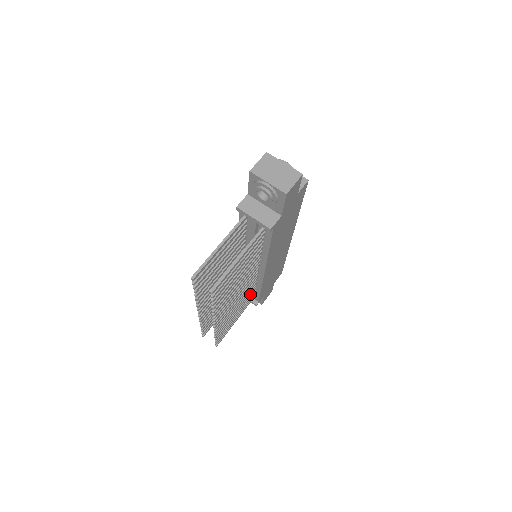
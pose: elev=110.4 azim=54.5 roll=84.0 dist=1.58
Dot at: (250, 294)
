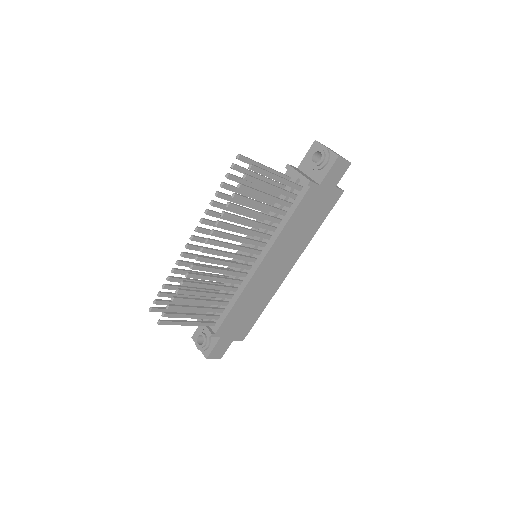
Dot at: (222, 301)
